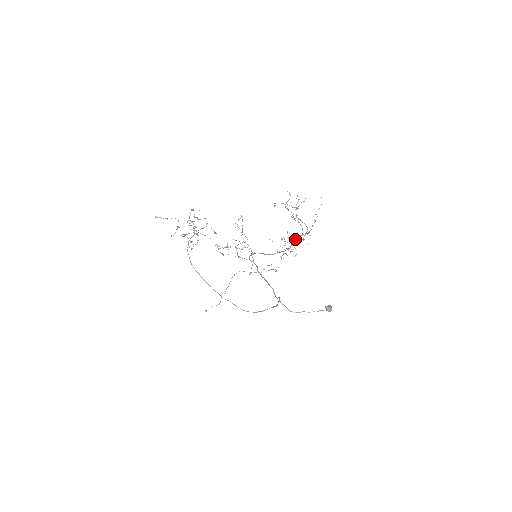
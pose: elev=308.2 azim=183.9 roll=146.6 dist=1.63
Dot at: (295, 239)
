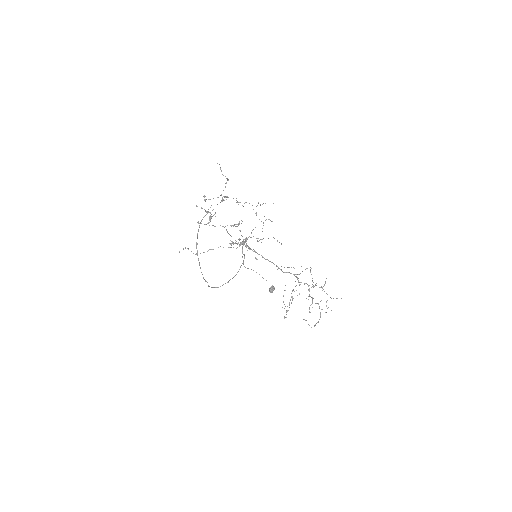
Dot at: (296, 276)
